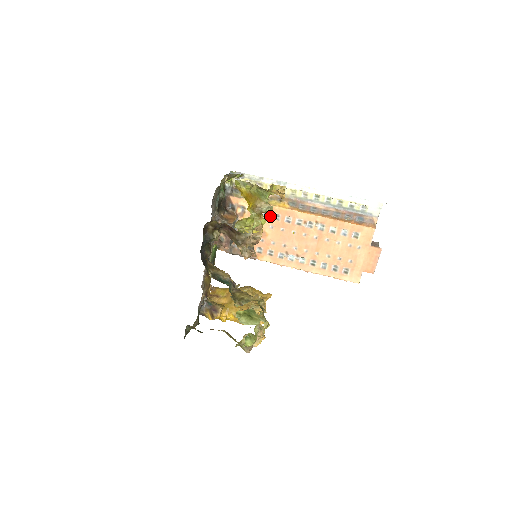
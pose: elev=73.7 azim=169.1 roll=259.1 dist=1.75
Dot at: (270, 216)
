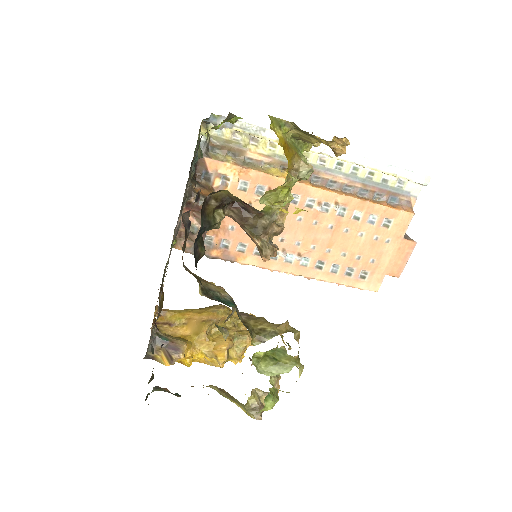
Dot at: occluded
